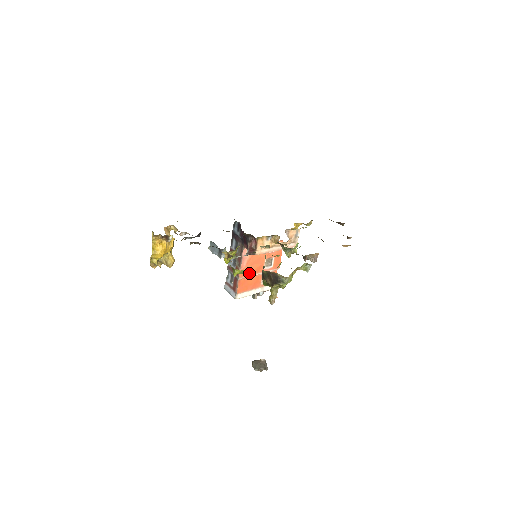
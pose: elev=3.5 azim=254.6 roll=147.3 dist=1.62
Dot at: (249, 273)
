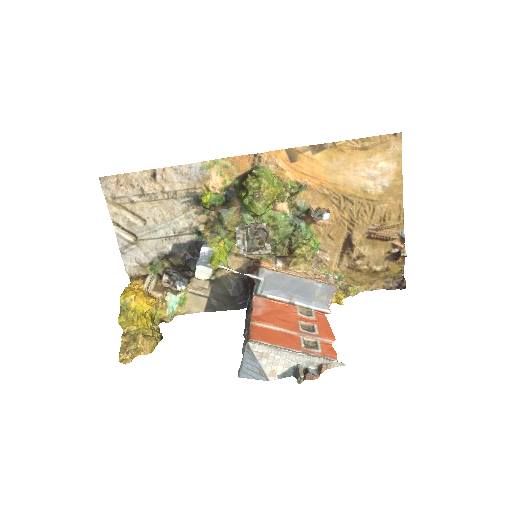
Dot at: (270, 323)
